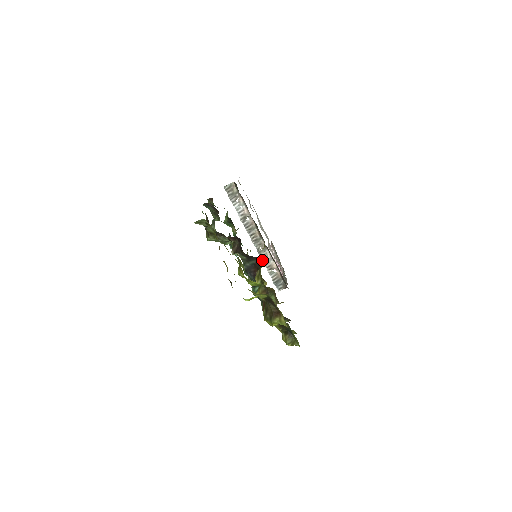
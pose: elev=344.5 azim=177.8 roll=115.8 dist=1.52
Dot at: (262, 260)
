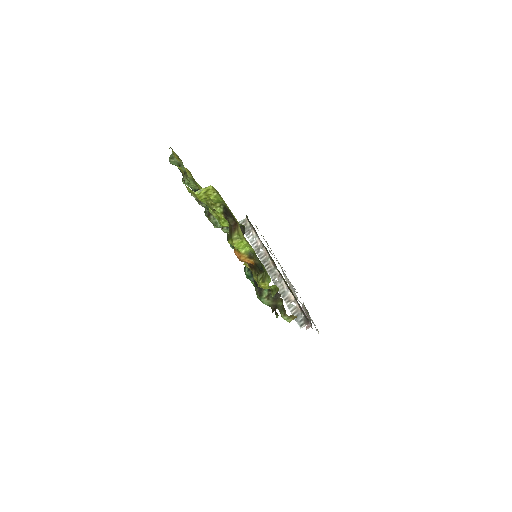
Dot at: (279, 292)
